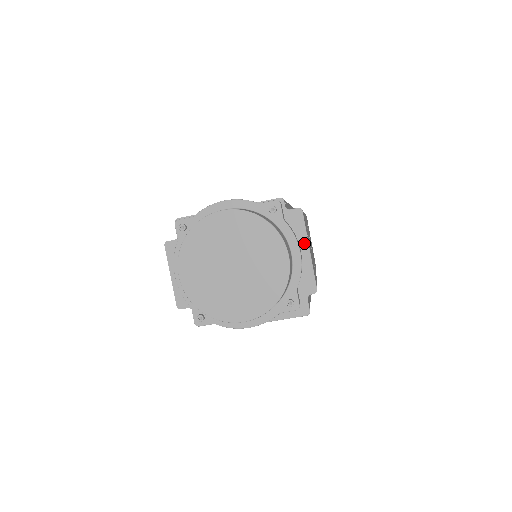
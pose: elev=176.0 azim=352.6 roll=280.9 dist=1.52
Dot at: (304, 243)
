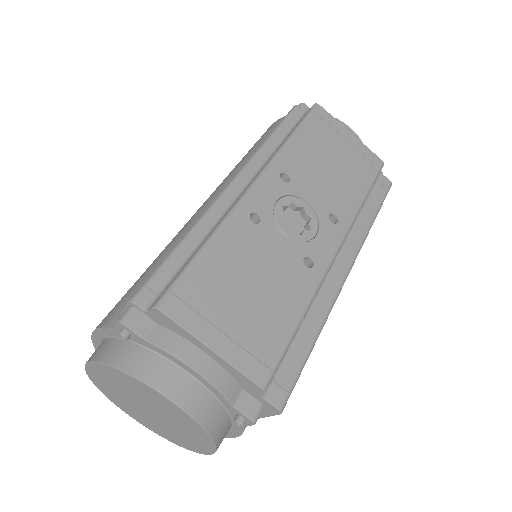
Dot at: (198, 343)
